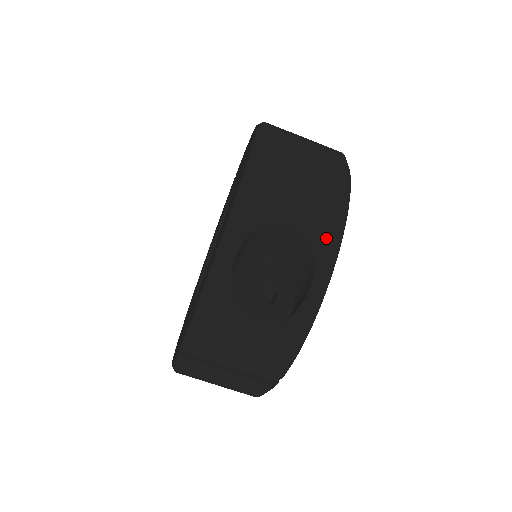
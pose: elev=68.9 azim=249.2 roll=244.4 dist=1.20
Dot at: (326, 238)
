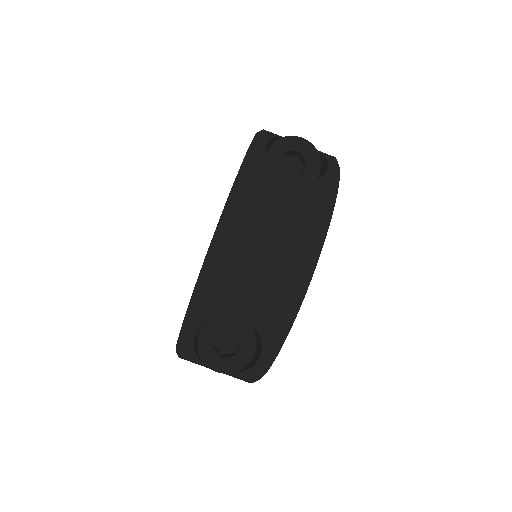
Dot at: (273, 330)
